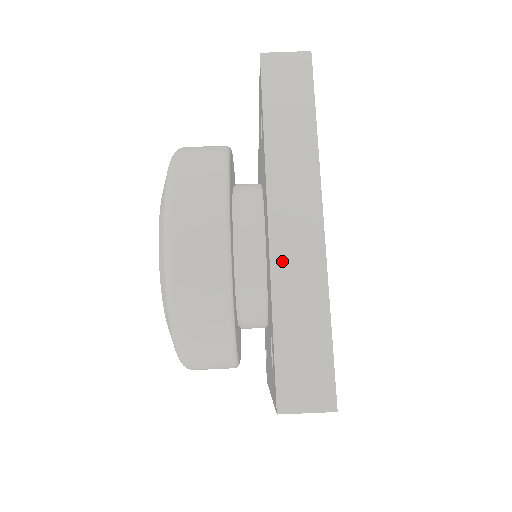
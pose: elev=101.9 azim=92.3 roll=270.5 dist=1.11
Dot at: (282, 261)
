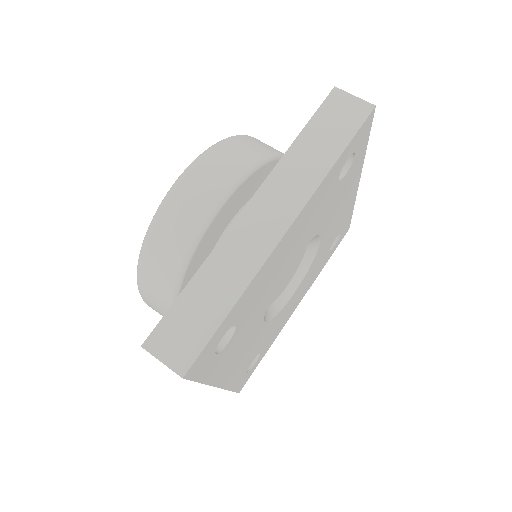
Dot at: (231, 242)
